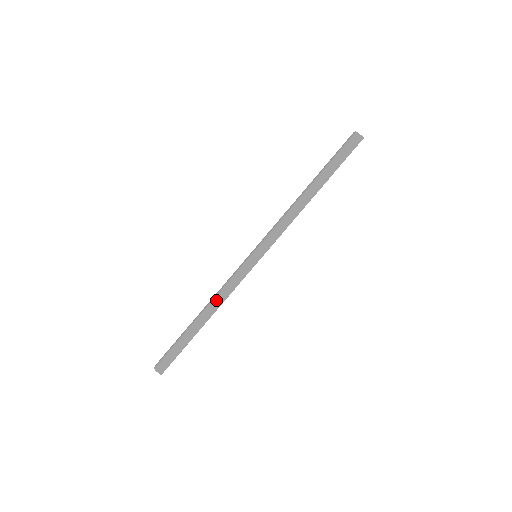
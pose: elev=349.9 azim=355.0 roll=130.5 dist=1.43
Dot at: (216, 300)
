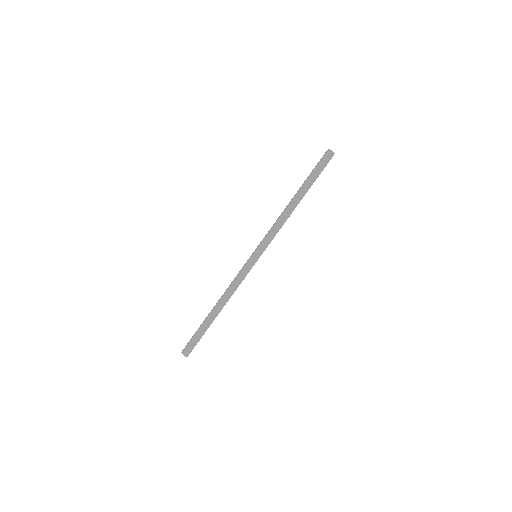
Dot at: (226, 294)
